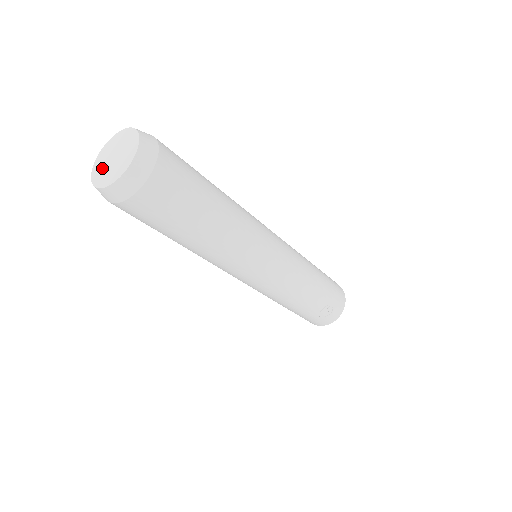
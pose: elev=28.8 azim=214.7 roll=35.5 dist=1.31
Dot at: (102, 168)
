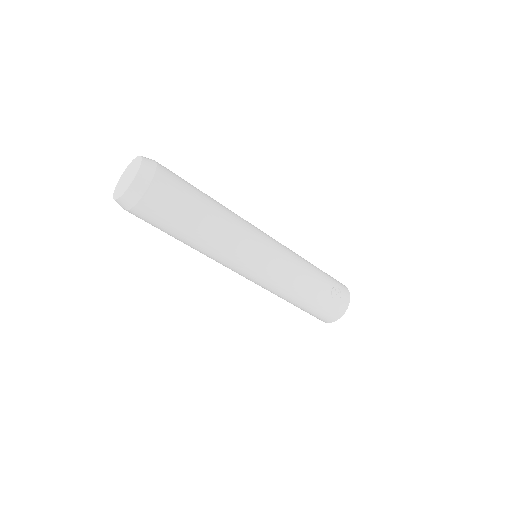
Dot at: (121, 188)
